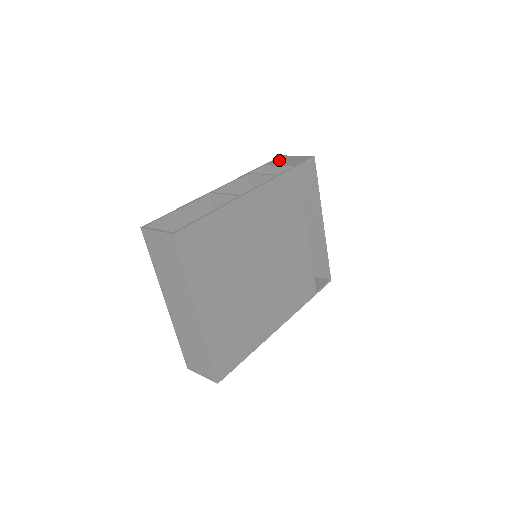
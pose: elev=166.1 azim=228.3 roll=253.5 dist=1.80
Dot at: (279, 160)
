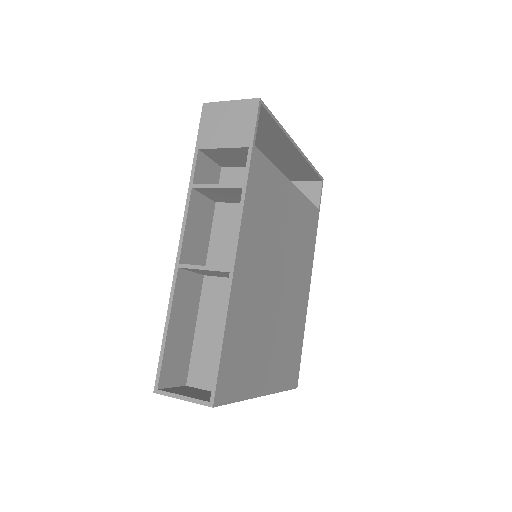
Dot at: (210, 125)
